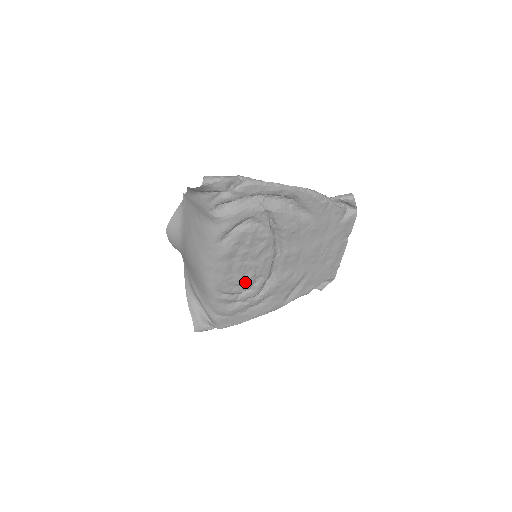
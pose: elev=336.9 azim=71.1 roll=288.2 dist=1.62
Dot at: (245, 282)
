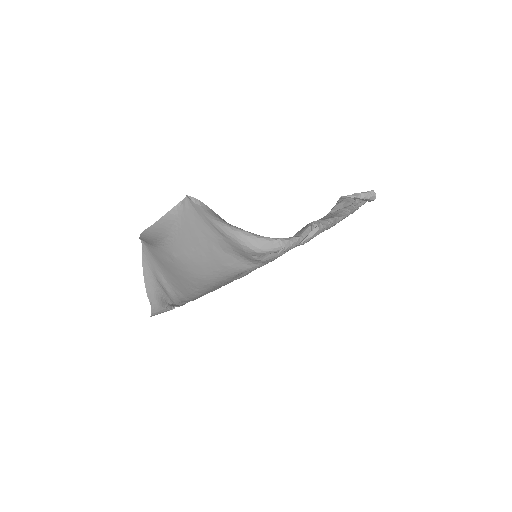
Dot at: occluded
